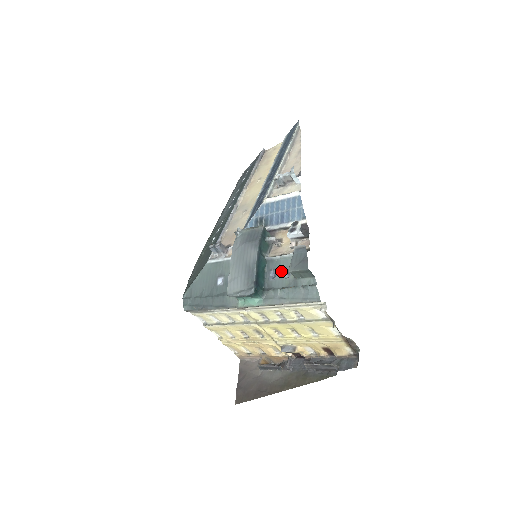
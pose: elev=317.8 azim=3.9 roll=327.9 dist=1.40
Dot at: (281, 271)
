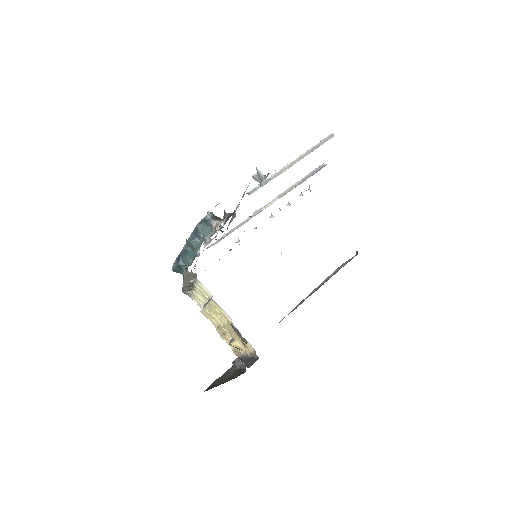
Dot at: (199, 249)
